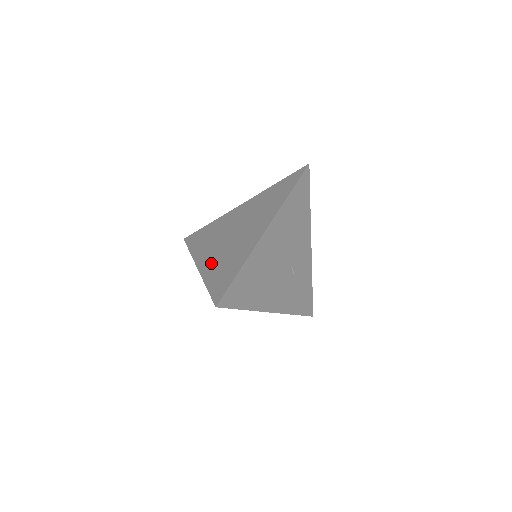
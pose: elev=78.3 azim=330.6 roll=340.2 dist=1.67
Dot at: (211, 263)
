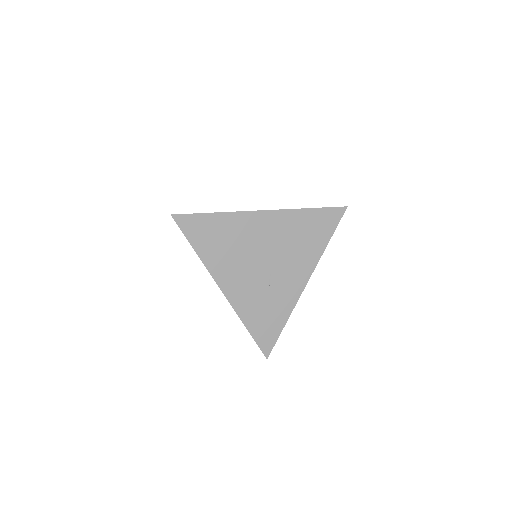
Dot at: occluded
